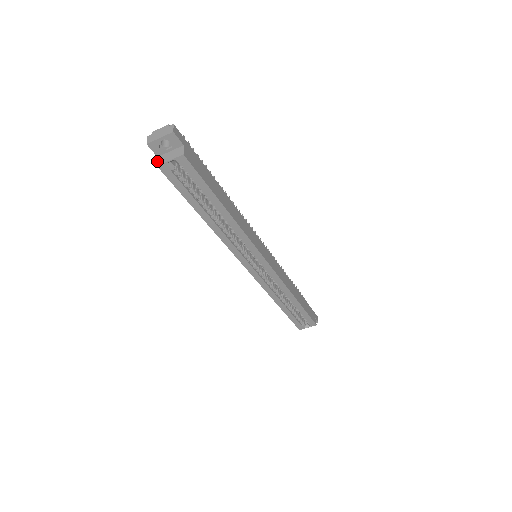
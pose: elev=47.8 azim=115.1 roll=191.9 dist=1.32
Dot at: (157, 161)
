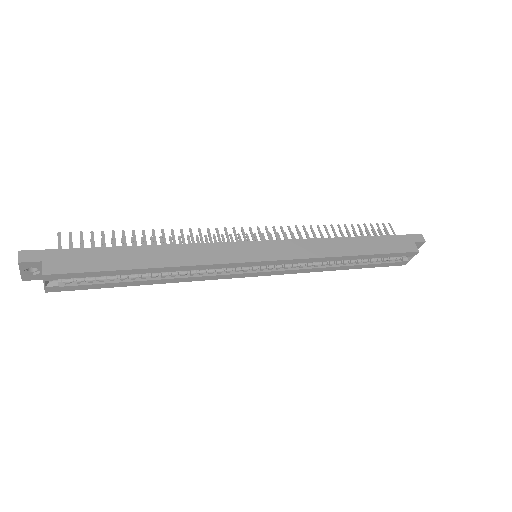
Dot at: occluded
